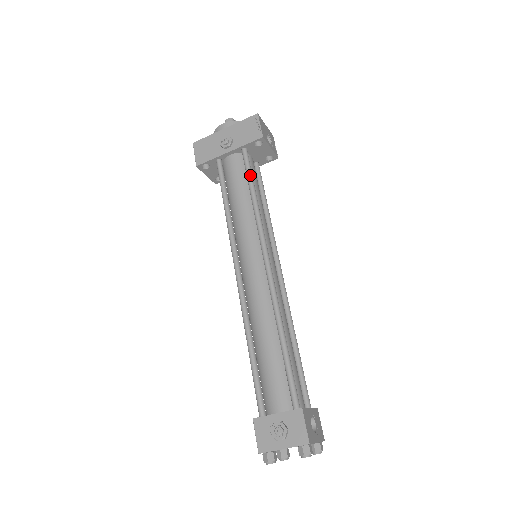
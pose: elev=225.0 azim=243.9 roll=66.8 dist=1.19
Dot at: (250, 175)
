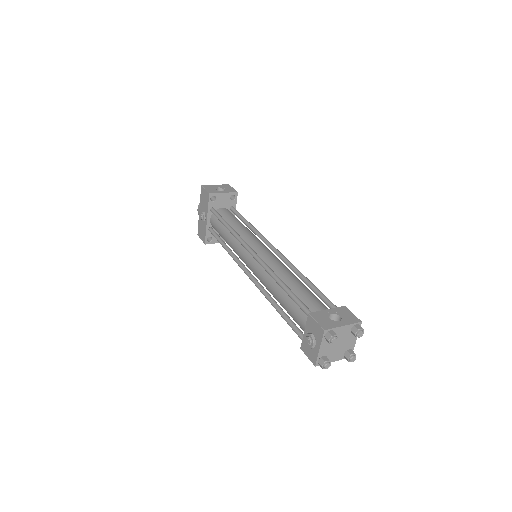
Dot at: (220, 219)
